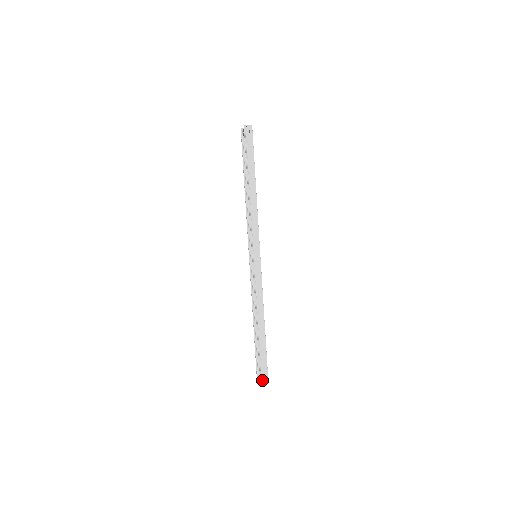
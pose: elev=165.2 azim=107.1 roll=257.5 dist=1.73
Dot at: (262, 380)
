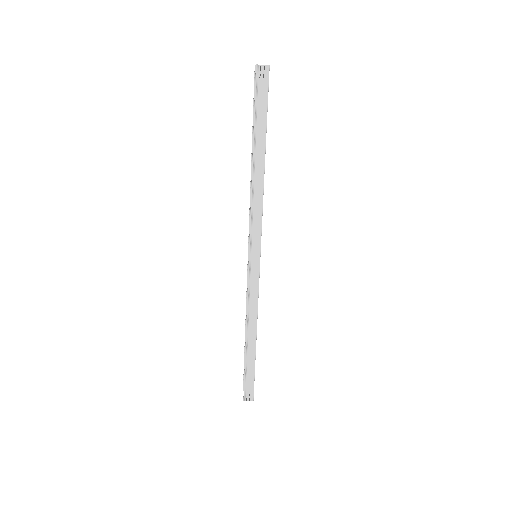
Dot at: (246, 397)
